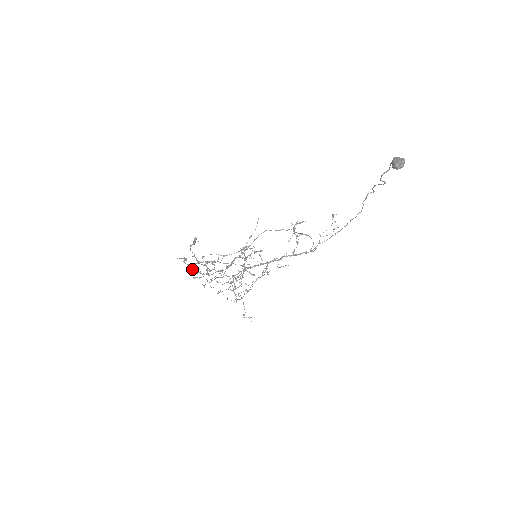
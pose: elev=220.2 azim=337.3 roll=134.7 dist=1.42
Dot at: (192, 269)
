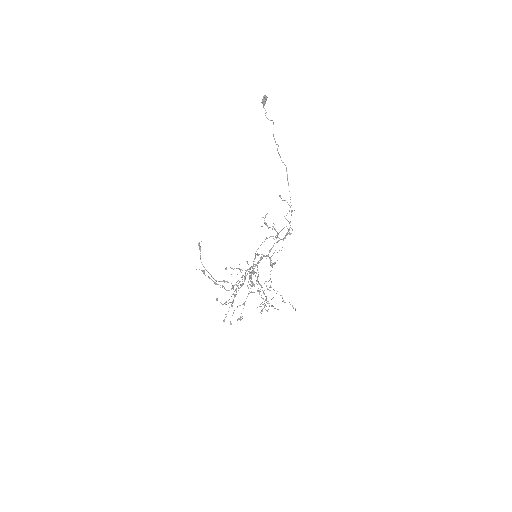
Dot at: (215, 283)
